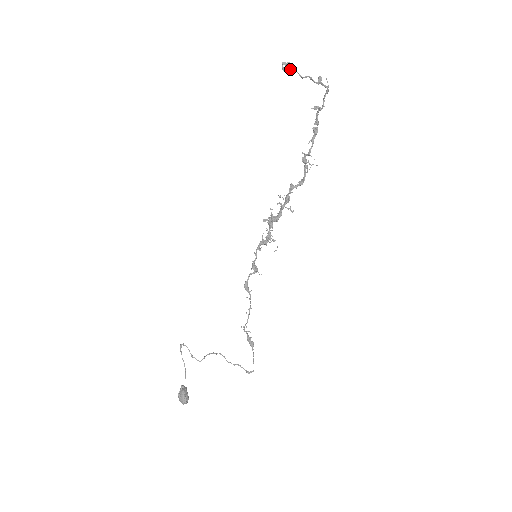
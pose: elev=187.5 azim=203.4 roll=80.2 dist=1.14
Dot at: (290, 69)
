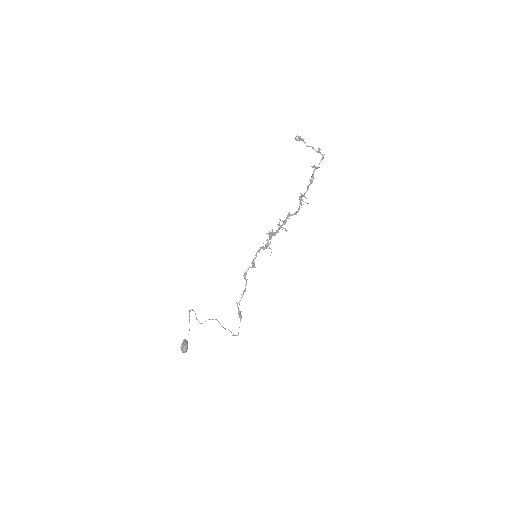
Dot at: (300, 140)
